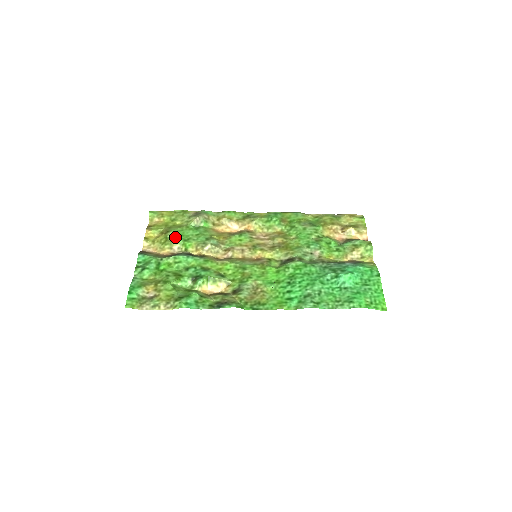
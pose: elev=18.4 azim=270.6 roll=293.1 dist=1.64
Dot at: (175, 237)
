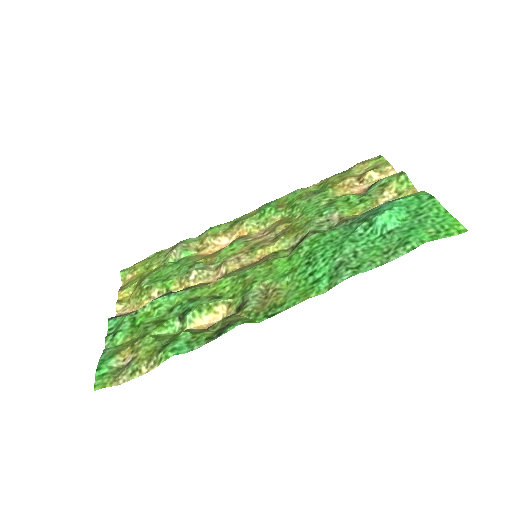
Dot at: (151, 282)
